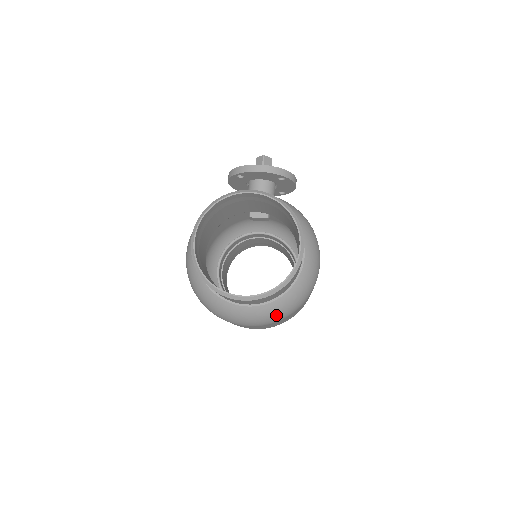
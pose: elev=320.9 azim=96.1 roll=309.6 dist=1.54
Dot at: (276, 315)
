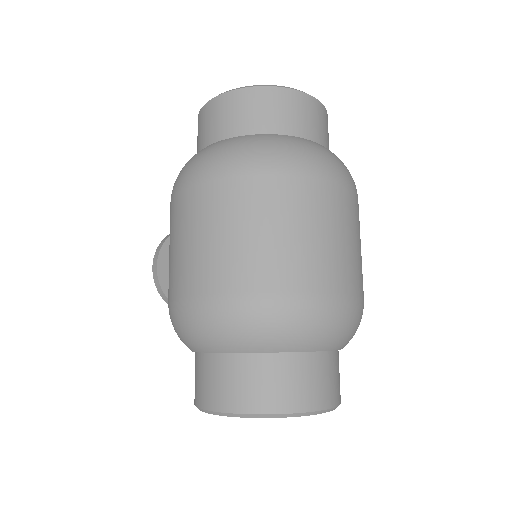
Dot at: (347, 169)
